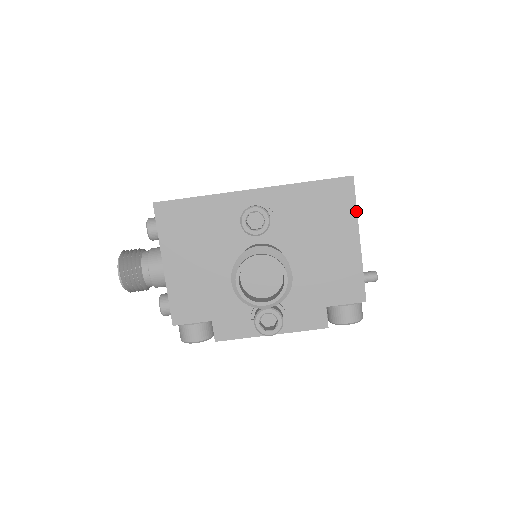
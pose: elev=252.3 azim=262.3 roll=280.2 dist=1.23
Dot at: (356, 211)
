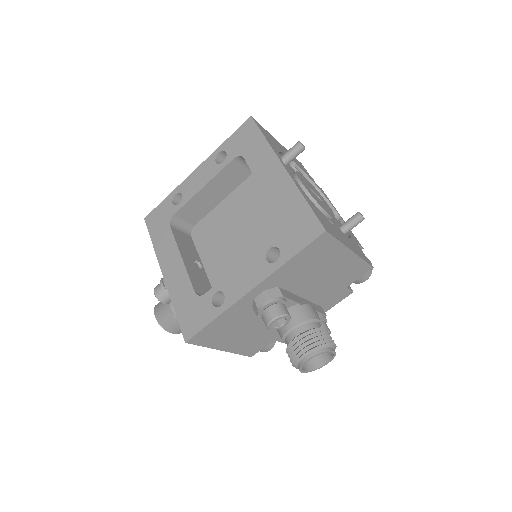
Dot at: (340, 243)
